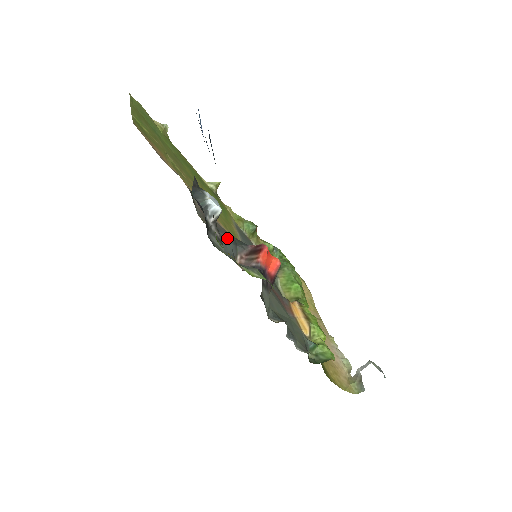
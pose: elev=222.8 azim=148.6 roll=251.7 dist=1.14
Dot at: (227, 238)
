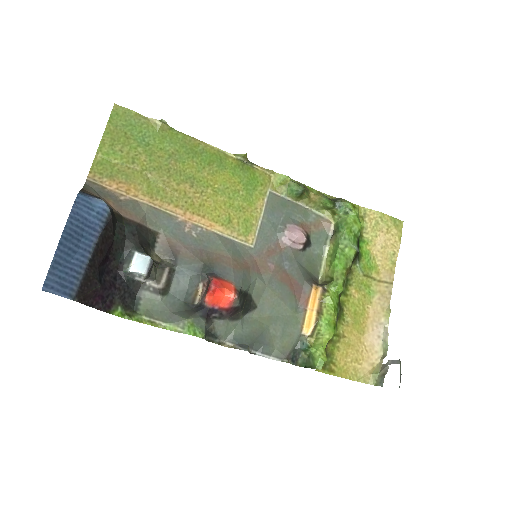
Dot at: (187, 270)
